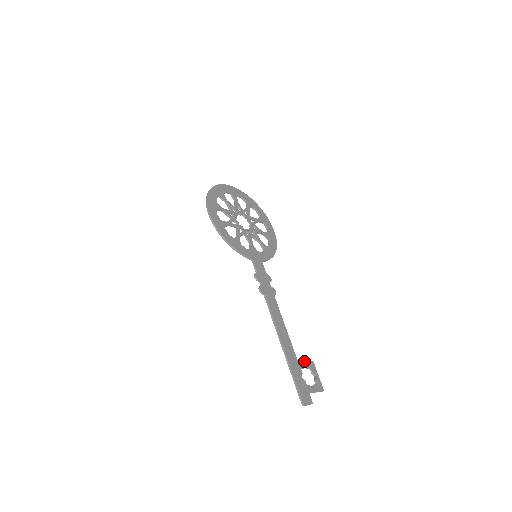
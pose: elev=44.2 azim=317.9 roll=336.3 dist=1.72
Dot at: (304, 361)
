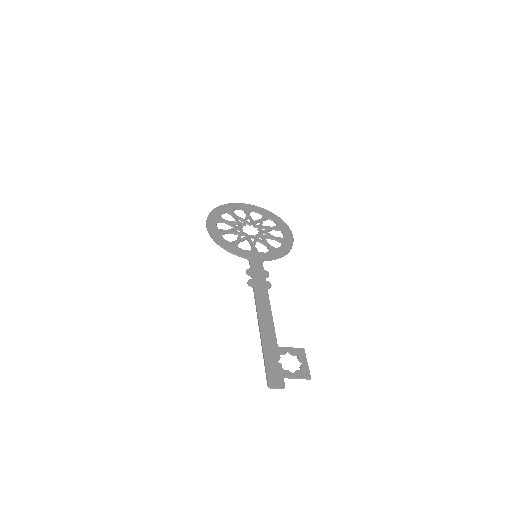
Dot at: (288, 347)
